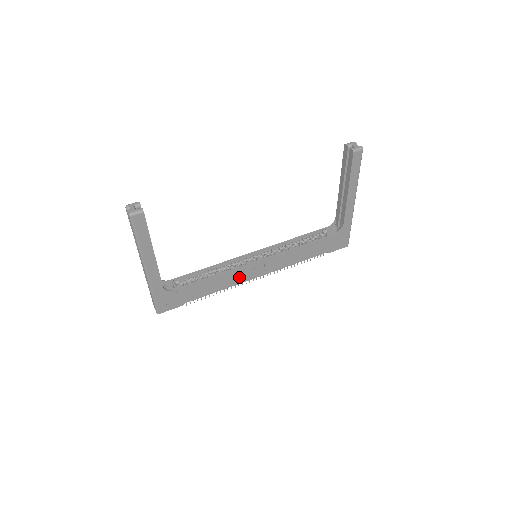
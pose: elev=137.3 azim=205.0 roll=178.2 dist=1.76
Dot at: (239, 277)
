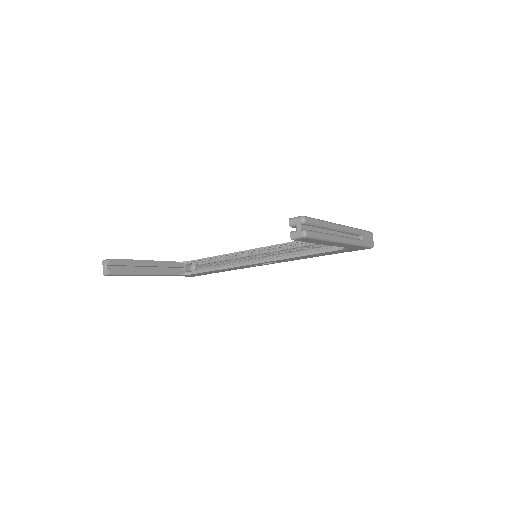
Dot at: (247, 266)
